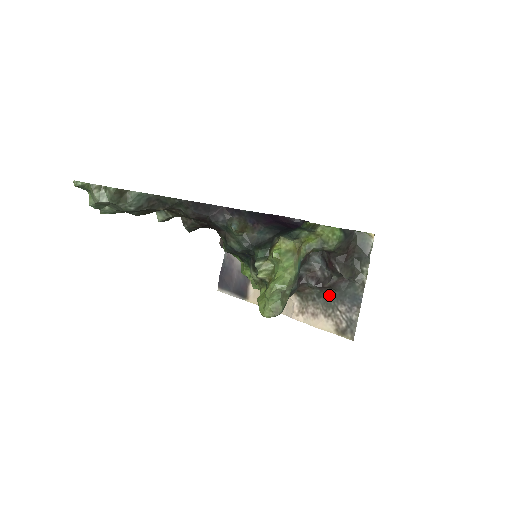
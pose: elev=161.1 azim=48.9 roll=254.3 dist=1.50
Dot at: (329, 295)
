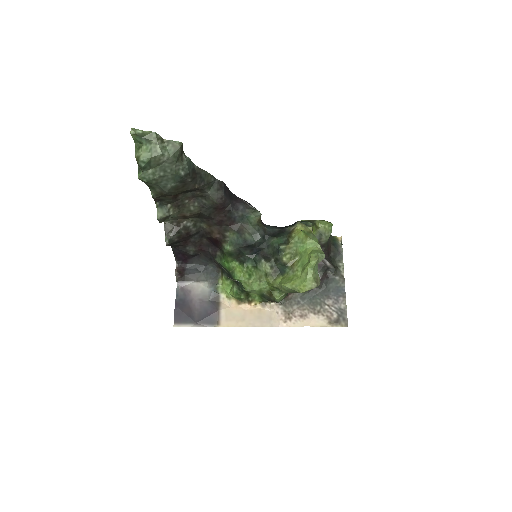
Dot at: (313, 294)
